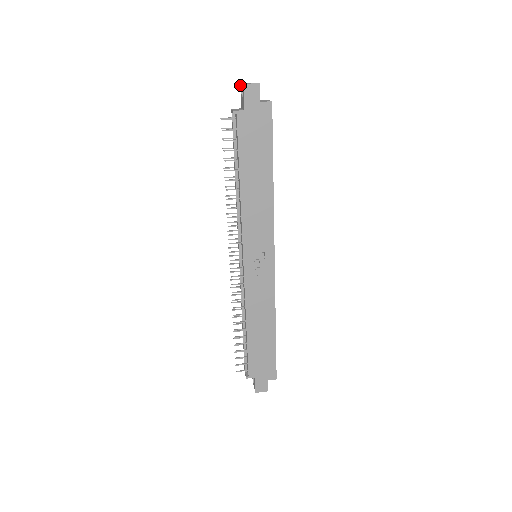
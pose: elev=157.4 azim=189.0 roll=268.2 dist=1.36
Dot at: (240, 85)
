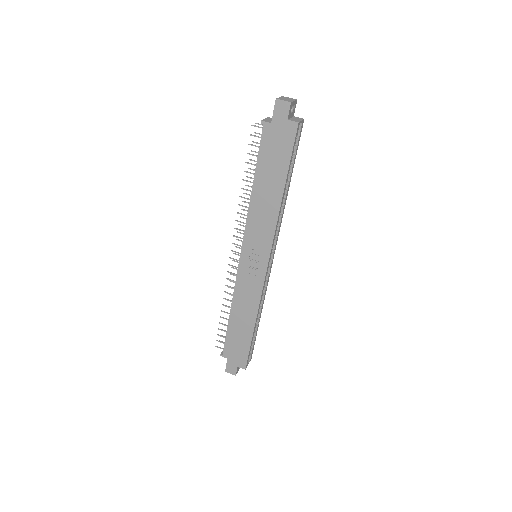
Dot at: occluded
